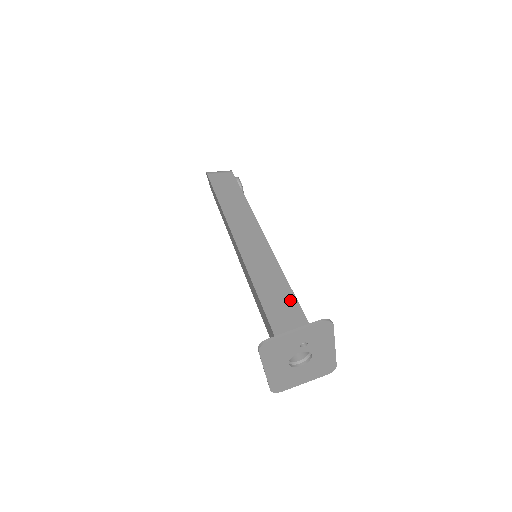
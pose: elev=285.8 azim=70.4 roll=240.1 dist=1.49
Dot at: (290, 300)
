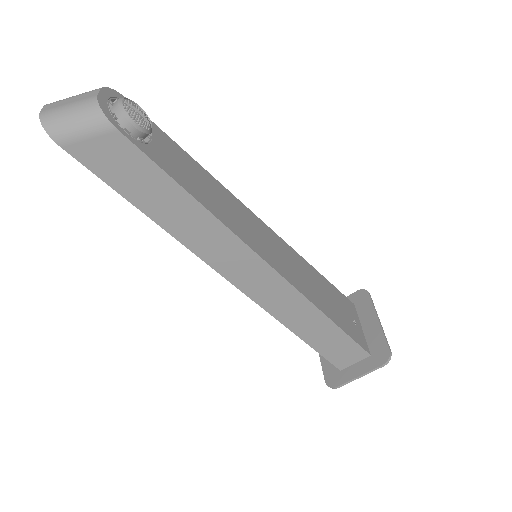
Dot at: (340, 337)
